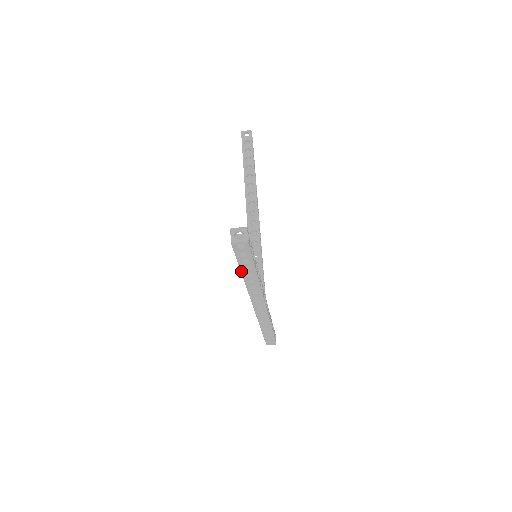
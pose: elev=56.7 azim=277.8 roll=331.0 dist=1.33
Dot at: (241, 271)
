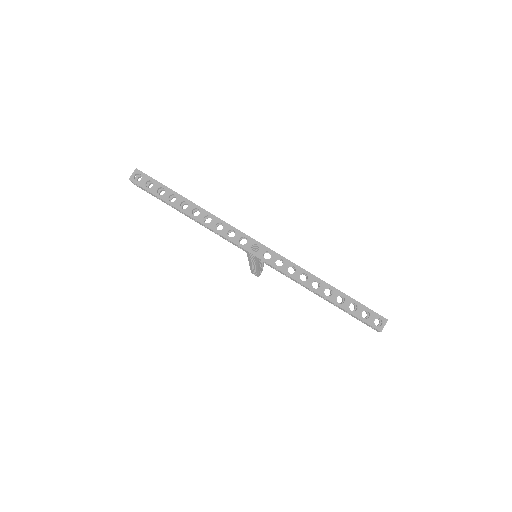
Dot at: (173, 206)
